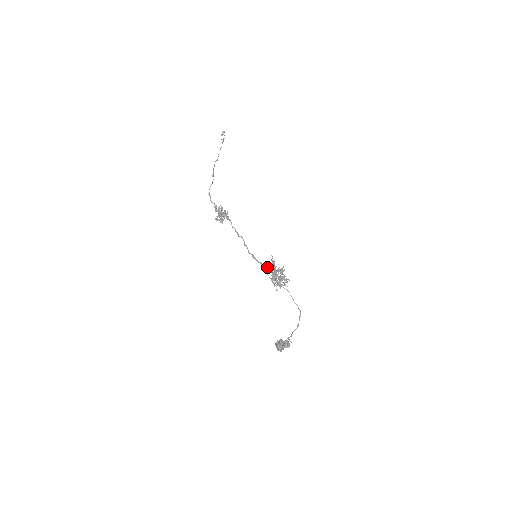
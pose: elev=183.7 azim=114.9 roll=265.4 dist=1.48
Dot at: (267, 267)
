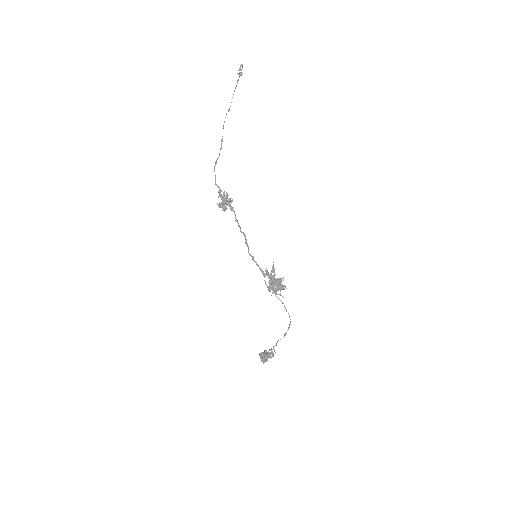
Dot at: (266, 274)
